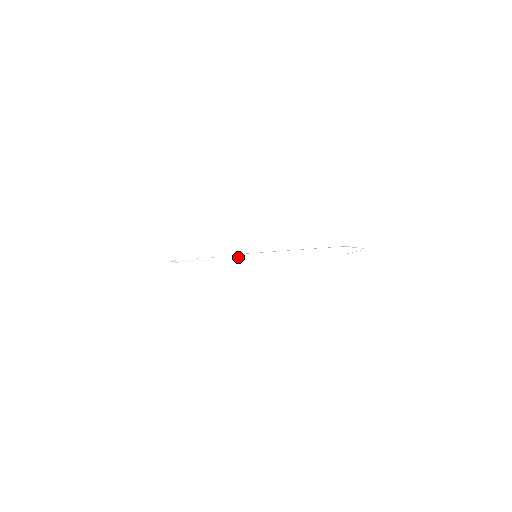
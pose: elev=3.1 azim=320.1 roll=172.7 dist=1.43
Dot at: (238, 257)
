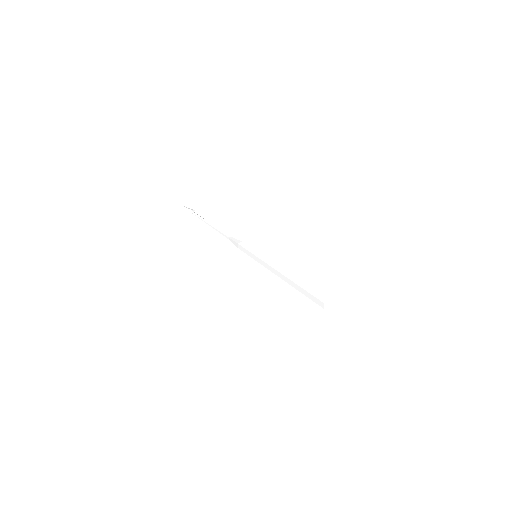
Dot at: (241, 248)
